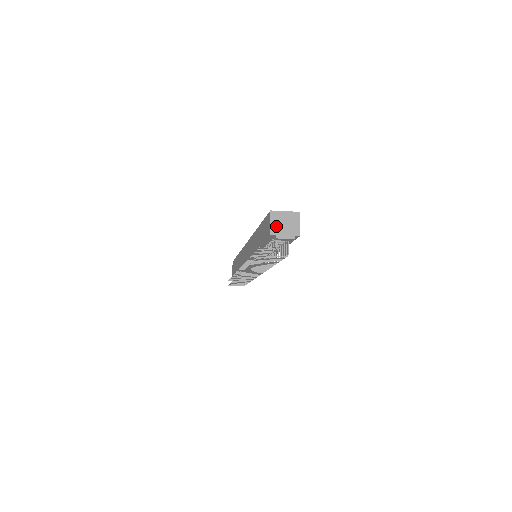
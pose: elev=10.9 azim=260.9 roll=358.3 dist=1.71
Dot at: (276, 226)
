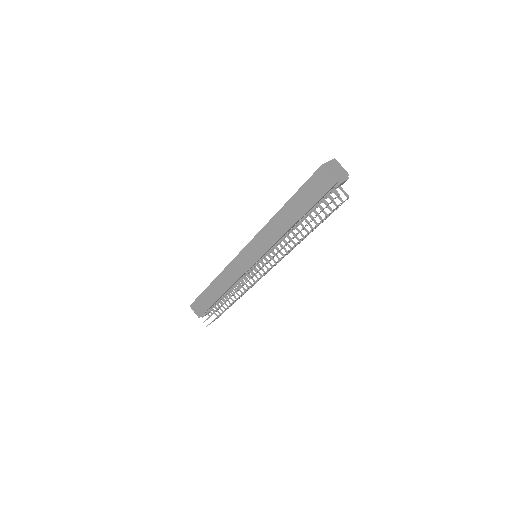
Dot at: (334, 174)
